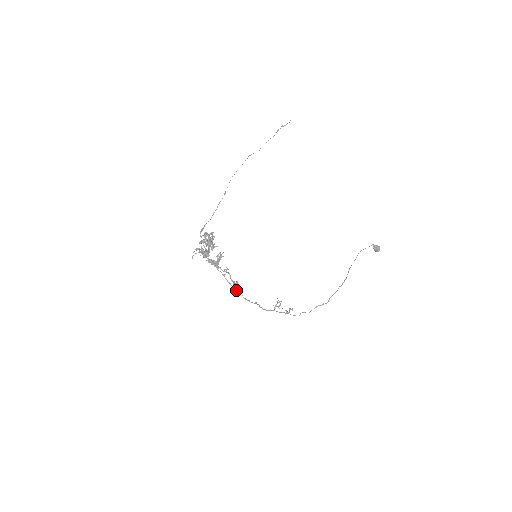
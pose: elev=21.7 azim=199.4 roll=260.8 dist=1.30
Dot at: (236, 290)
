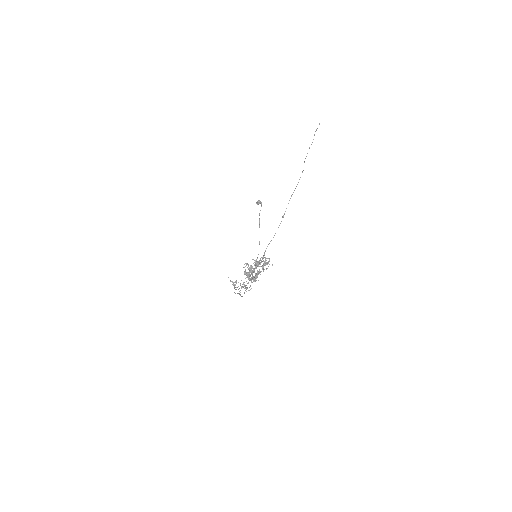
Dot at: occluded
